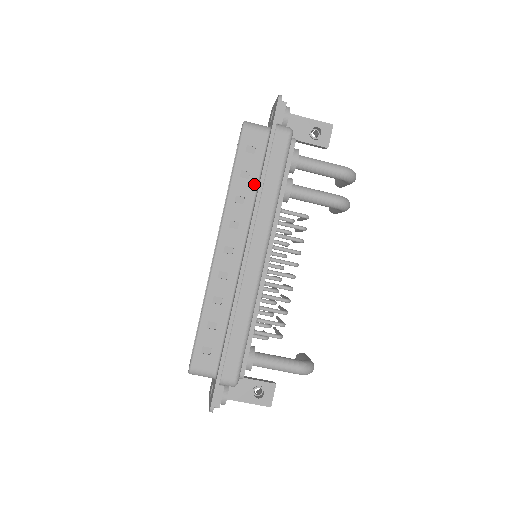
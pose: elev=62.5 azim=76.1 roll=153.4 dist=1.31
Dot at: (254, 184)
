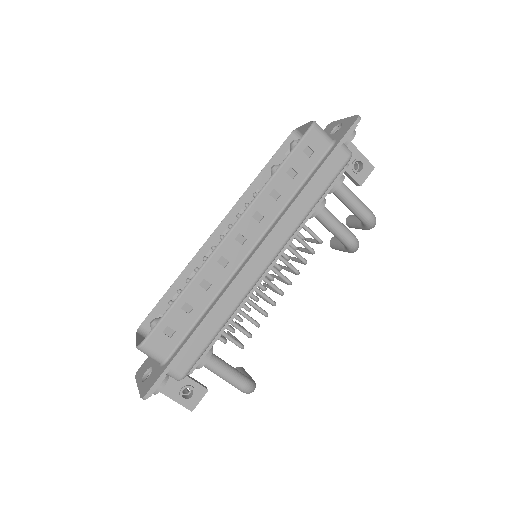
Dot at: (295, 187)
